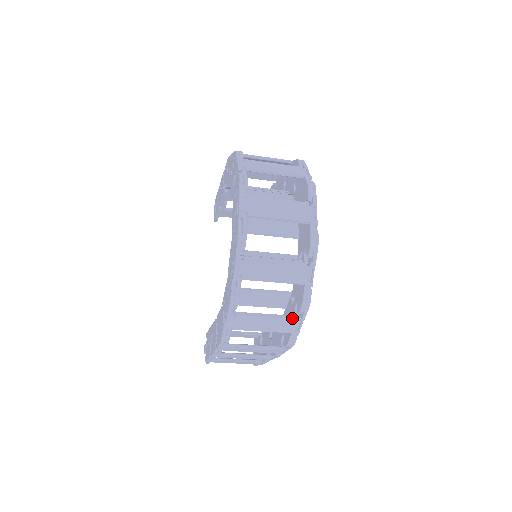
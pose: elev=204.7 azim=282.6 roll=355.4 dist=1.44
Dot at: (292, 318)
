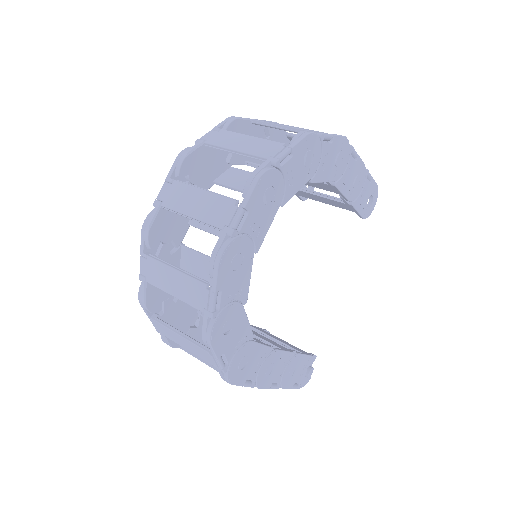
Dot at: (204, 349)
